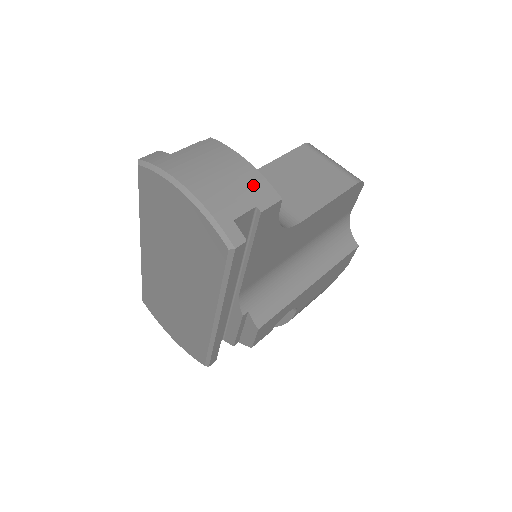
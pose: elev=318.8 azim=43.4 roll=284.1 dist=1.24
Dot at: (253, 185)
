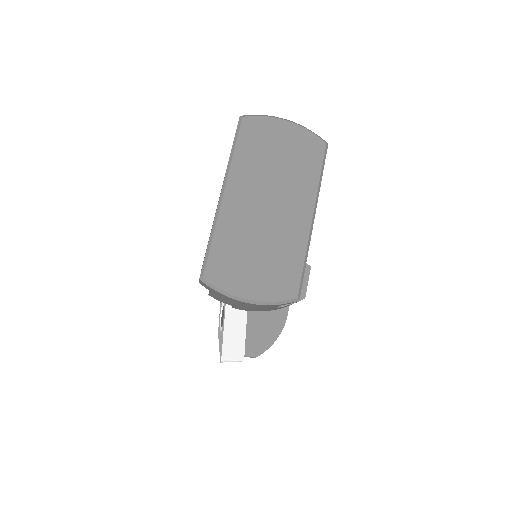
Dot at: occluded
